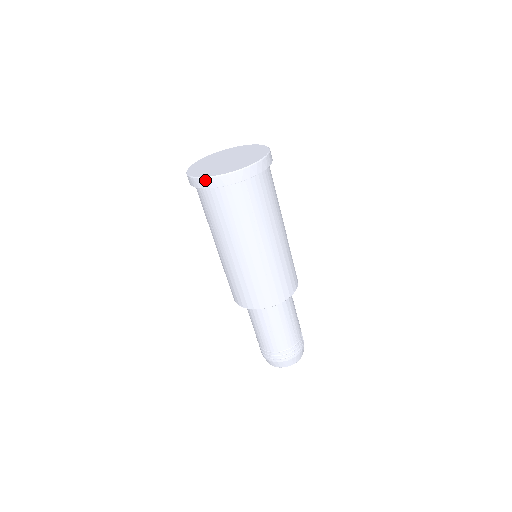
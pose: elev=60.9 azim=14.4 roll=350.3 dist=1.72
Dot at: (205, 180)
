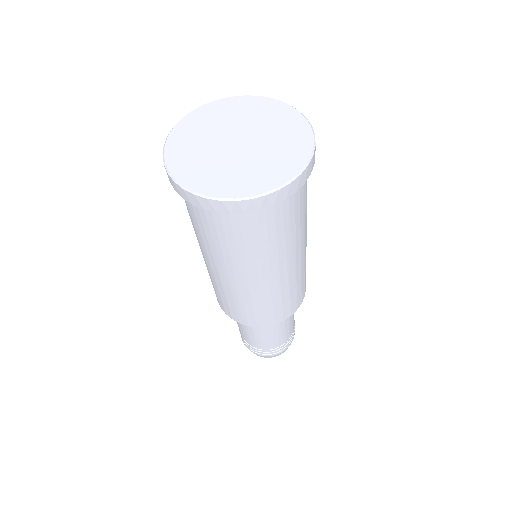
Dot at: (280, 191)
